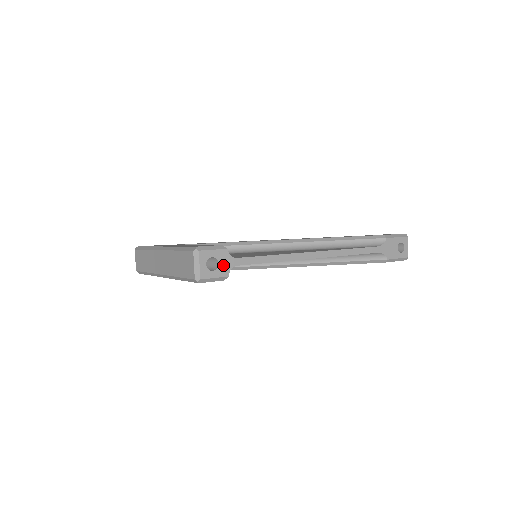
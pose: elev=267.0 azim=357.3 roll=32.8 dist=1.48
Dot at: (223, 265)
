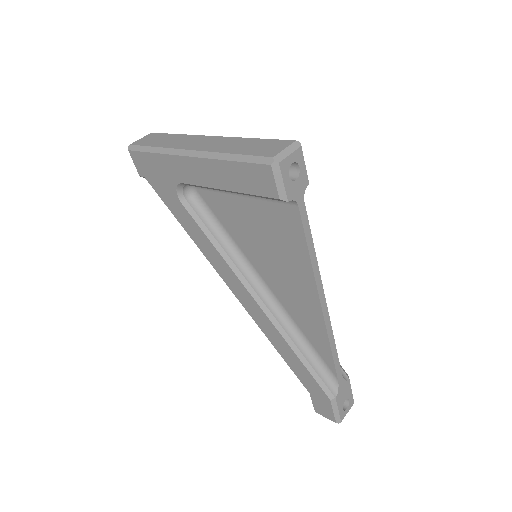
Dot at: (296, 187)
